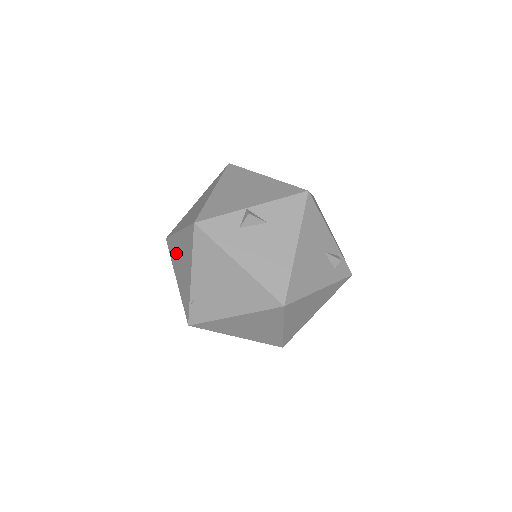
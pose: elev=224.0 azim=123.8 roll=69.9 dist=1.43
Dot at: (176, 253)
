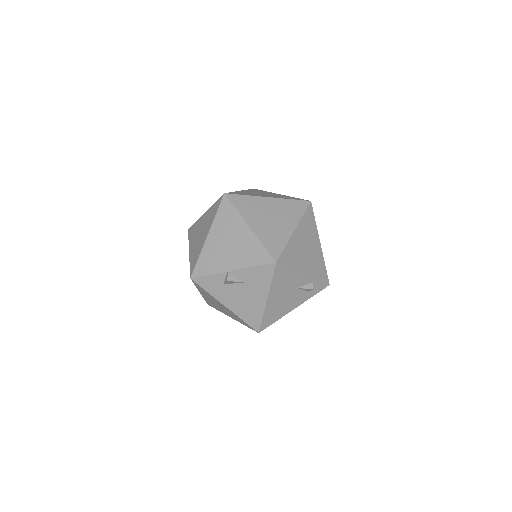
Dot at: occluded
